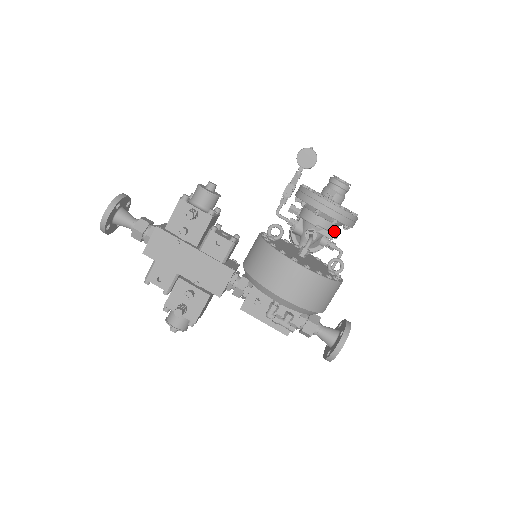
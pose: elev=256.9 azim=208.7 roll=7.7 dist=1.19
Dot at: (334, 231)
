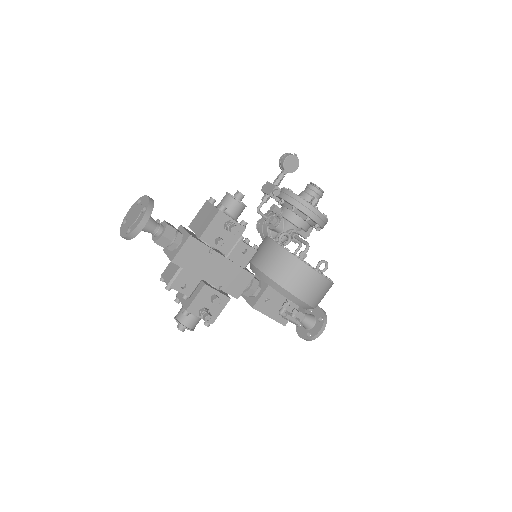
Dot at: (309, 232)
